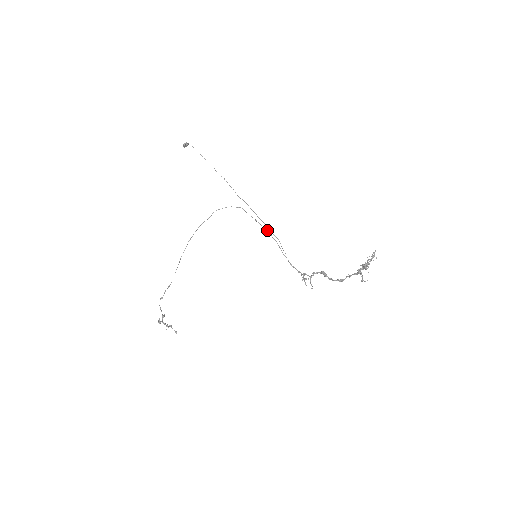
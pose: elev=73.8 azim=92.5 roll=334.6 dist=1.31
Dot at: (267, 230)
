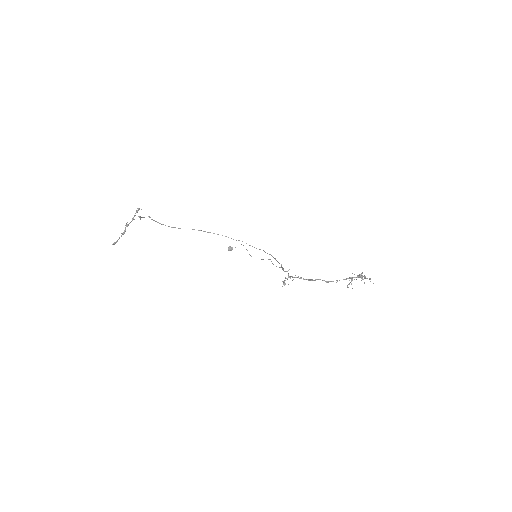
Dot at: occluded
